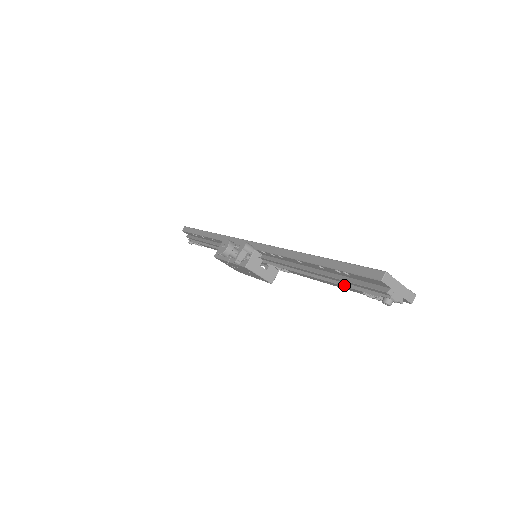
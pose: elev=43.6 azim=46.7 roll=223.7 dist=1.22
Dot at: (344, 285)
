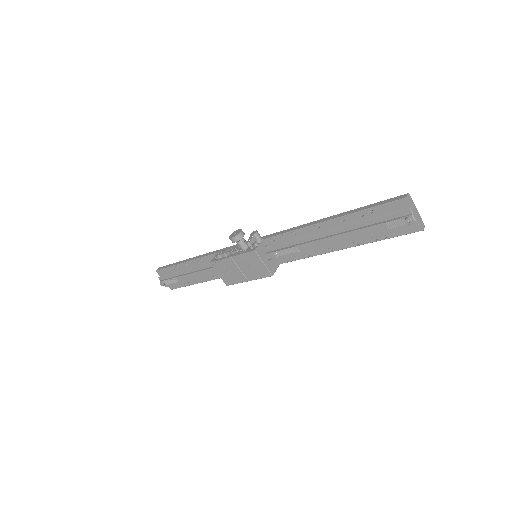
Dot at: (365, 227)
